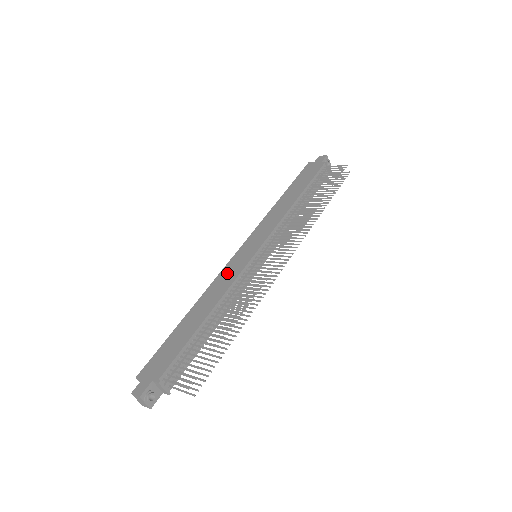
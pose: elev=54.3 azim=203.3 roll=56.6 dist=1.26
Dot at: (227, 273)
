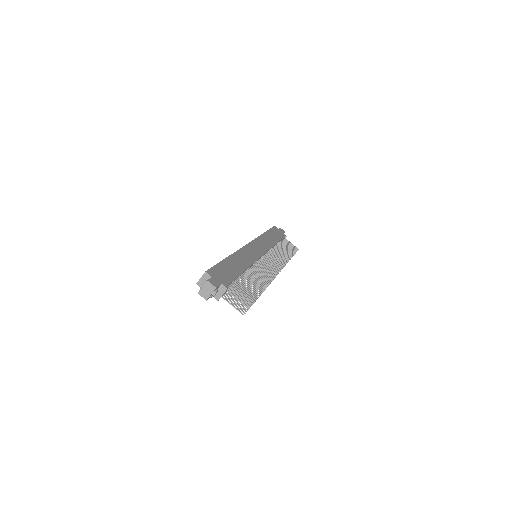
Dot at: (248, 252)
